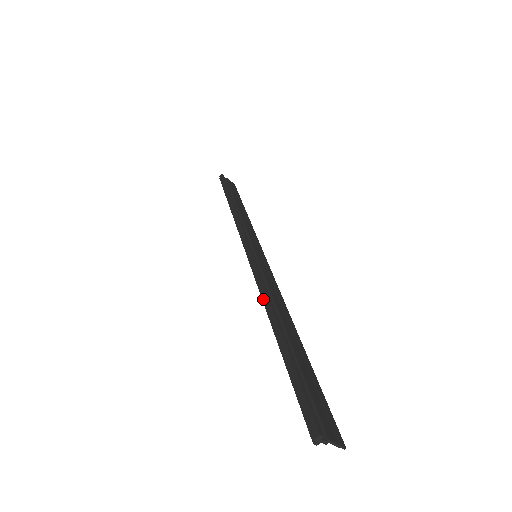
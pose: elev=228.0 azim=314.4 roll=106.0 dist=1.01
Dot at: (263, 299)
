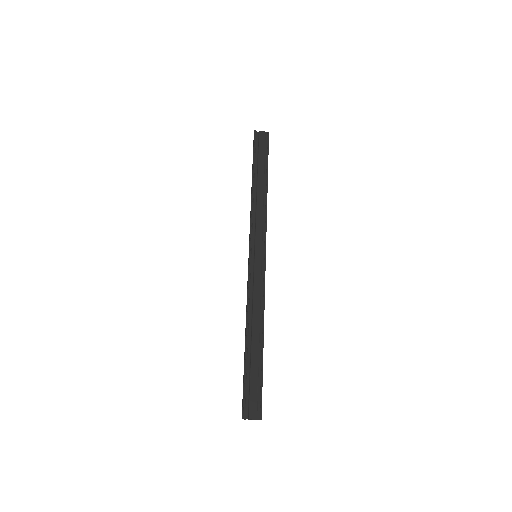
Dot at: (246, 310)
